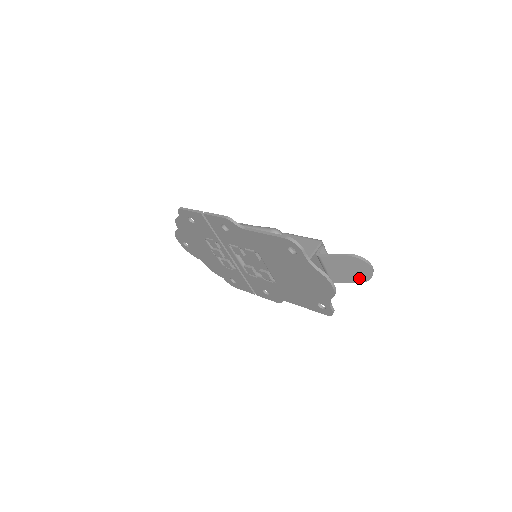
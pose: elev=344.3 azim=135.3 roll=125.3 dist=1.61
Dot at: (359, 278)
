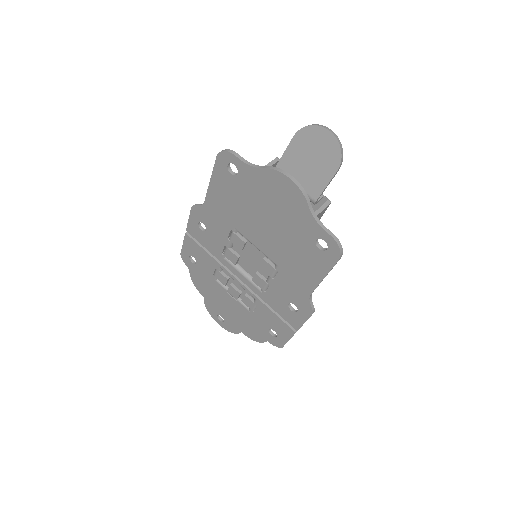
Dot at: (331, 162)
